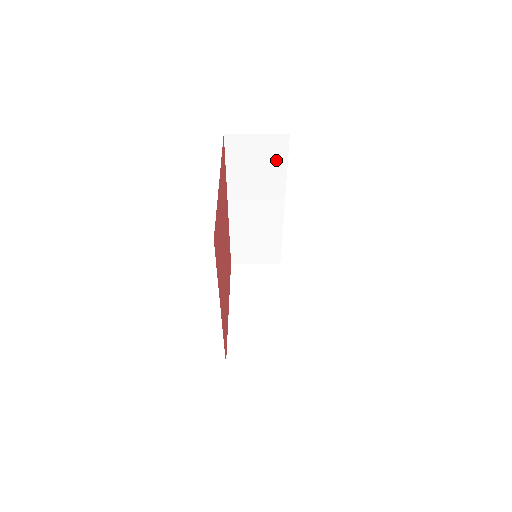
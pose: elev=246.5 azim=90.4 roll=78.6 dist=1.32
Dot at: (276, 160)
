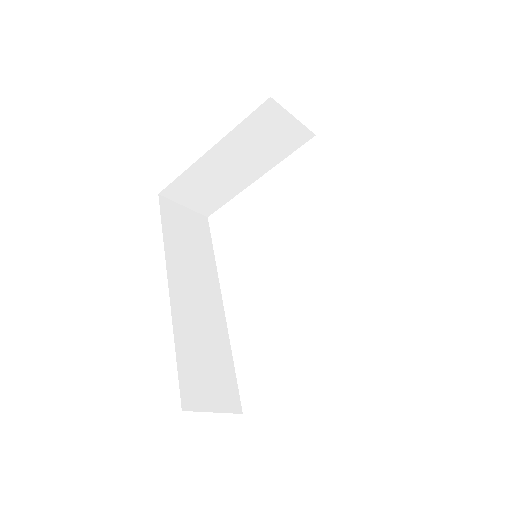
Dot at: occluded
